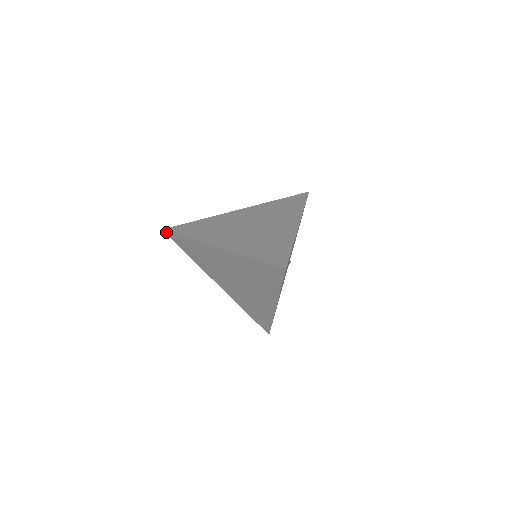
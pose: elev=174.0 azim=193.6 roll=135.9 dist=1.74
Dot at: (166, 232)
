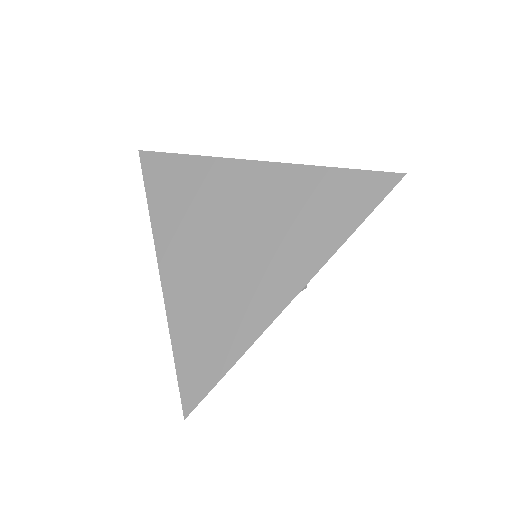
Dot at: (142, 159)
